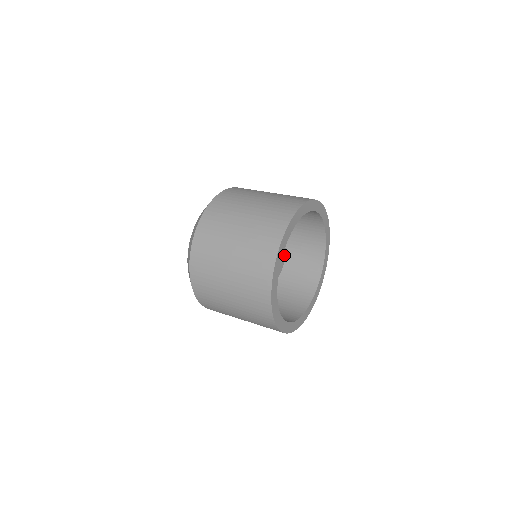
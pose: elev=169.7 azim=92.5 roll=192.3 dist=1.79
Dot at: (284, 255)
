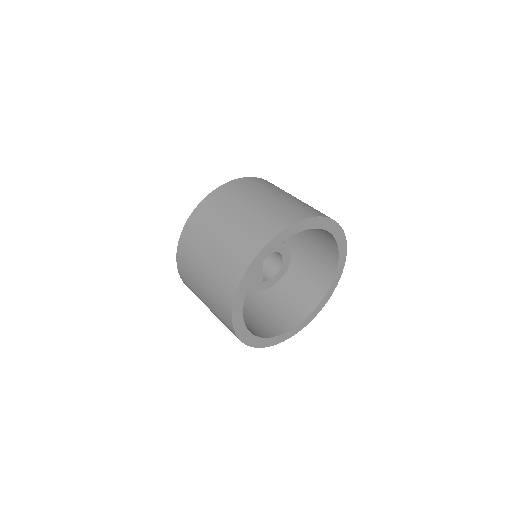
Dot at: (289, 259)
